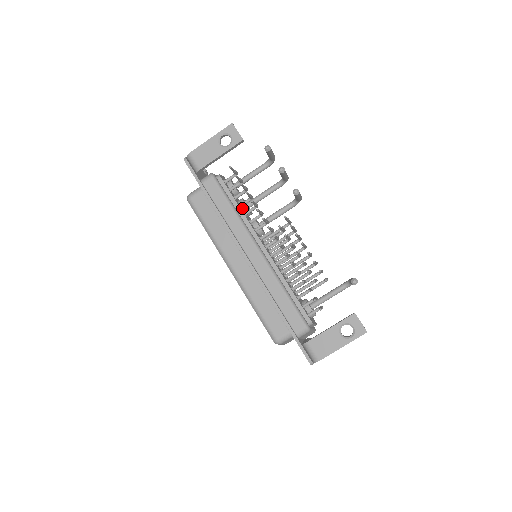
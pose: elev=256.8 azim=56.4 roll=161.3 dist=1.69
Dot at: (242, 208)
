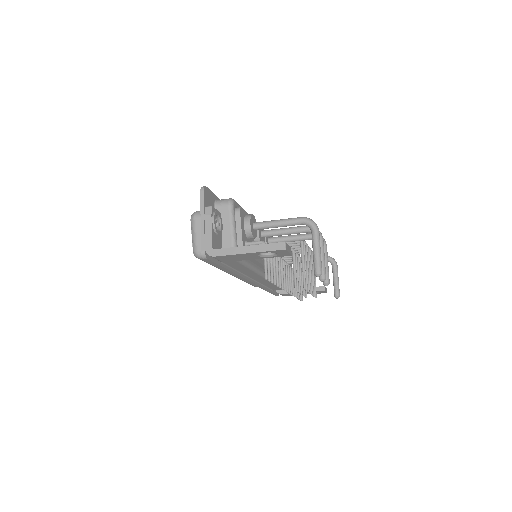
Dot at: occluded
